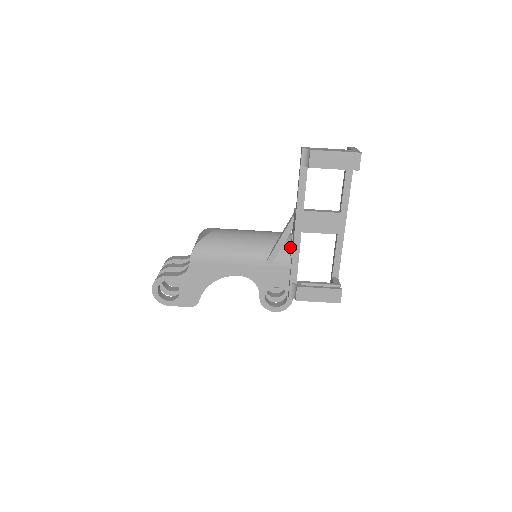
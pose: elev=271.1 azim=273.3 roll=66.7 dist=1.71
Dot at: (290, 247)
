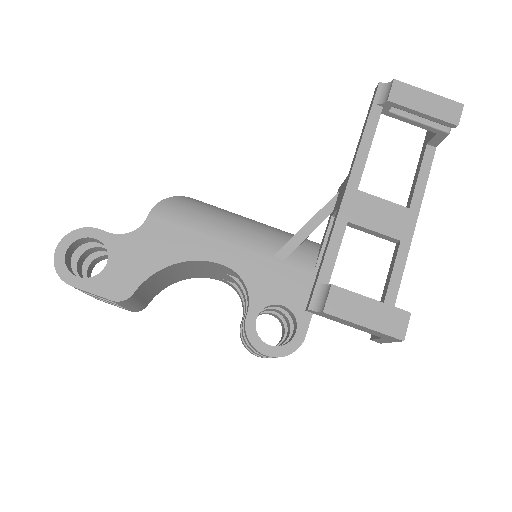
Dot at: (318, 248)
